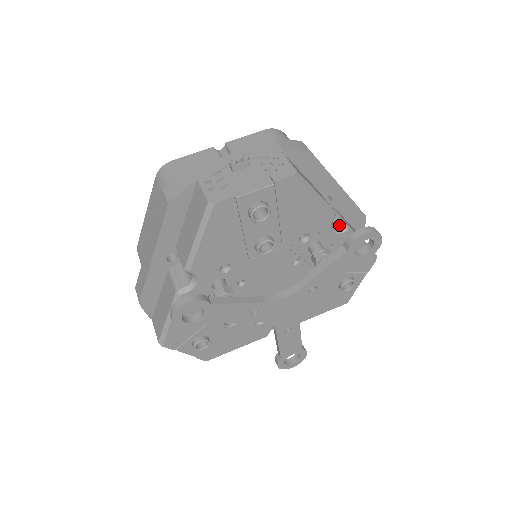
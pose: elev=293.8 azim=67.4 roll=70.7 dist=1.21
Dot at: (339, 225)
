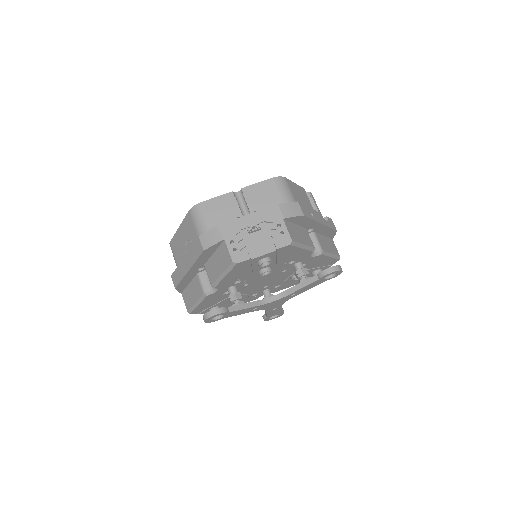
Dot at: (316, 250)
